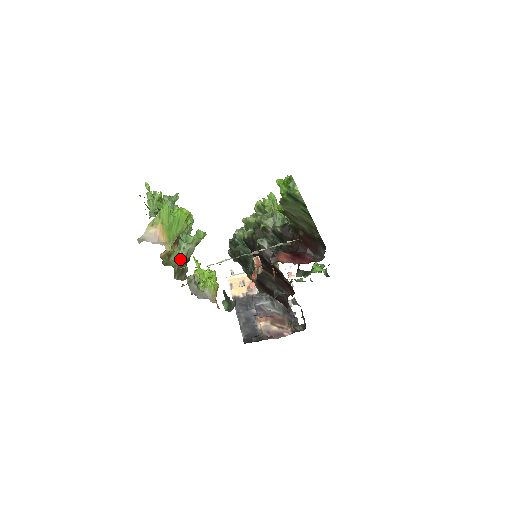
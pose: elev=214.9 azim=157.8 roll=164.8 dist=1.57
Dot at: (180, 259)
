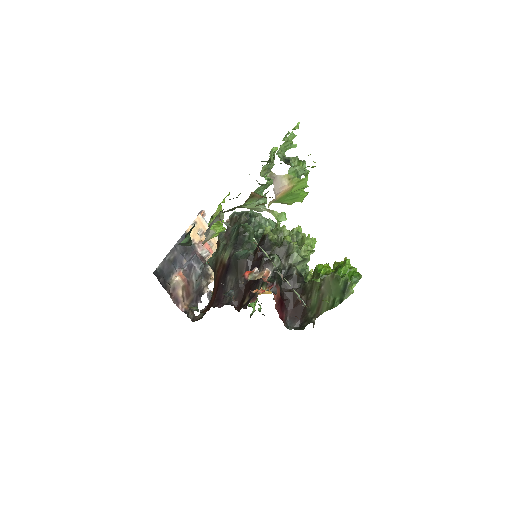
Dot at: (247, 205)
